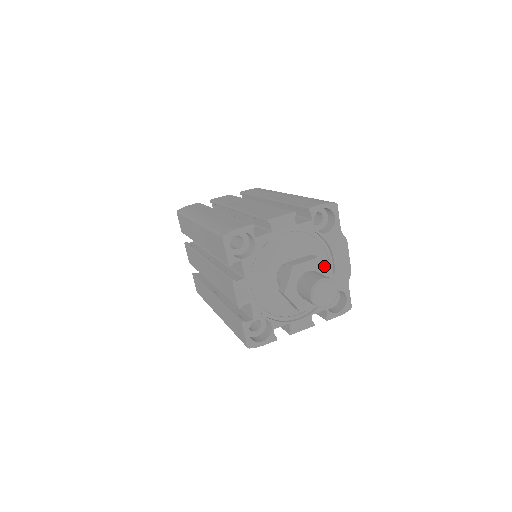
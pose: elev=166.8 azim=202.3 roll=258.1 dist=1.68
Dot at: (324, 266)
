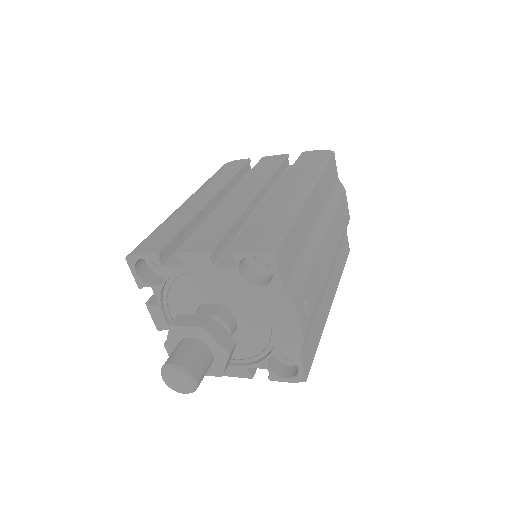
Dot at: (212, 339)
